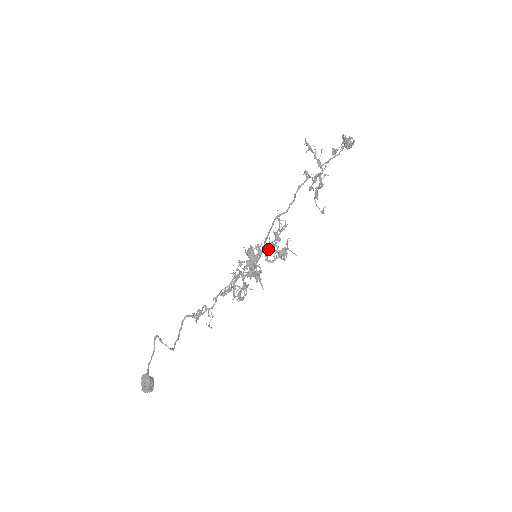
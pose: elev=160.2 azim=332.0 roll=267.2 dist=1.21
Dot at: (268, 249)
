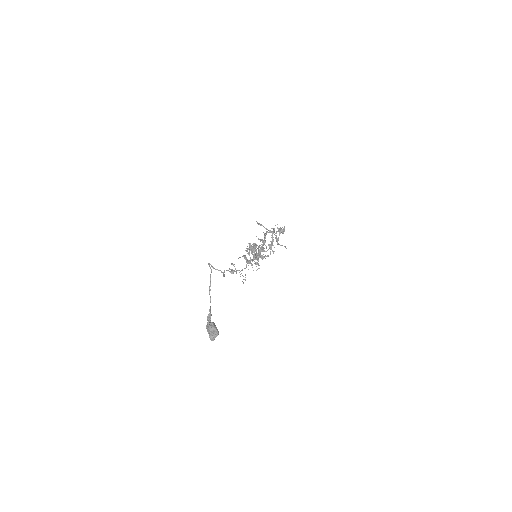
Dot at: occluded
